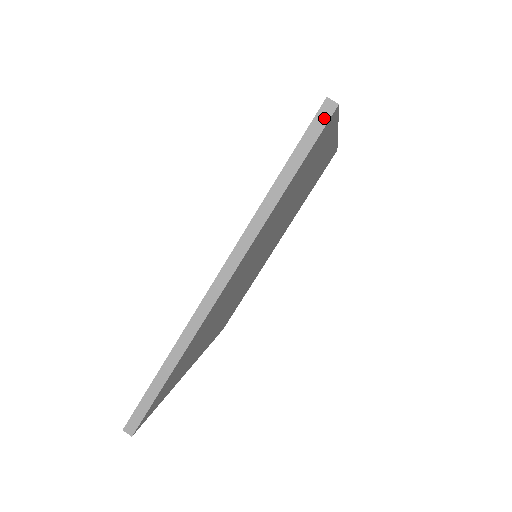
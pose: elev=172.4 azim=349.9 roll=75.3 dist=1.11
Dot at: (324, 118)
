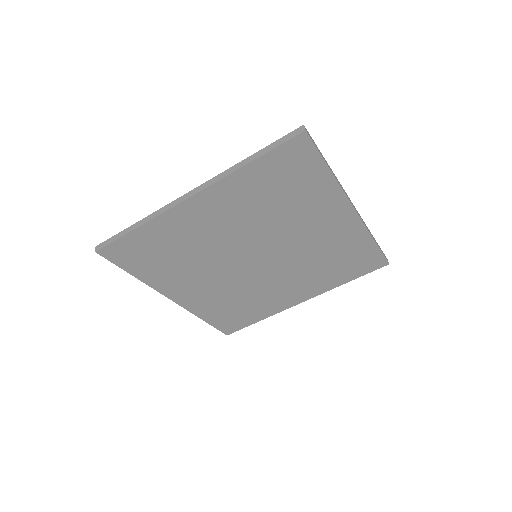
Dot at: (294, 134)
